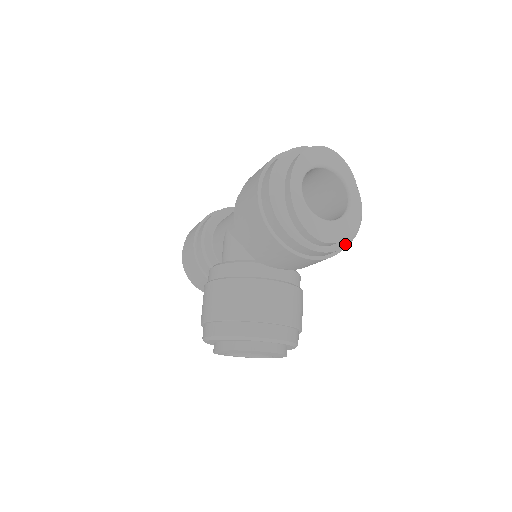
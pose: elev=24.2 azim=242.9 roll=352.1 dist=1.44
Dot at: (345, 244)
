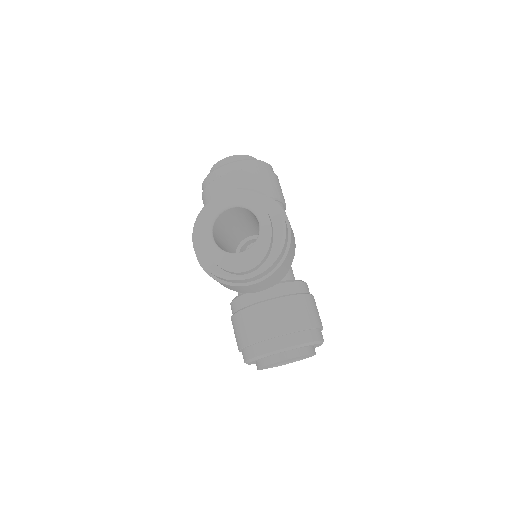
Dot at: (252, 160)
